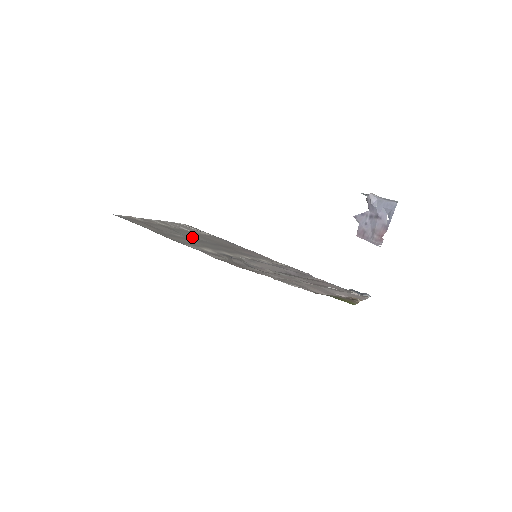
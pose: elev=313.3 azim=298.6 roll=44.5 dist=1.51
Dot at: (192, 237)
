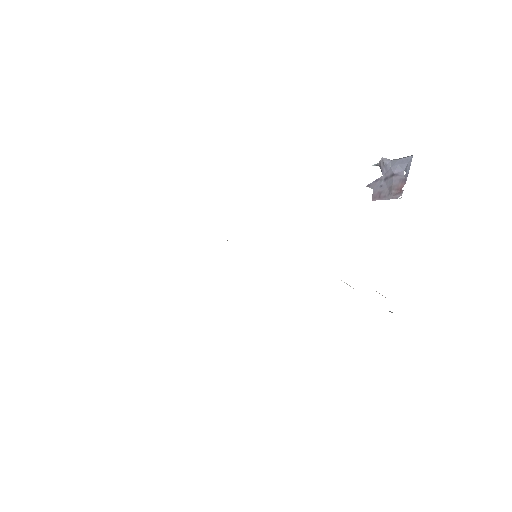
Dot at: occluded
